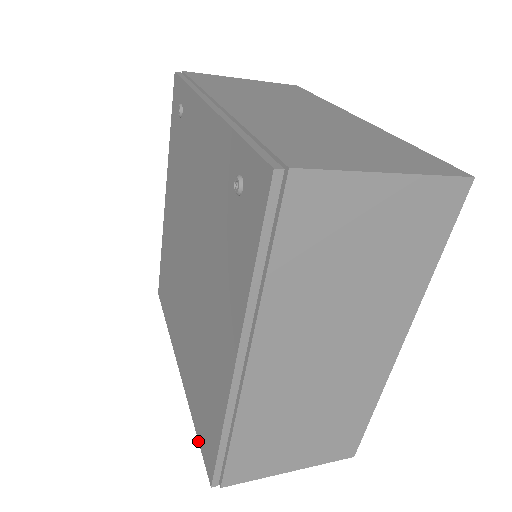
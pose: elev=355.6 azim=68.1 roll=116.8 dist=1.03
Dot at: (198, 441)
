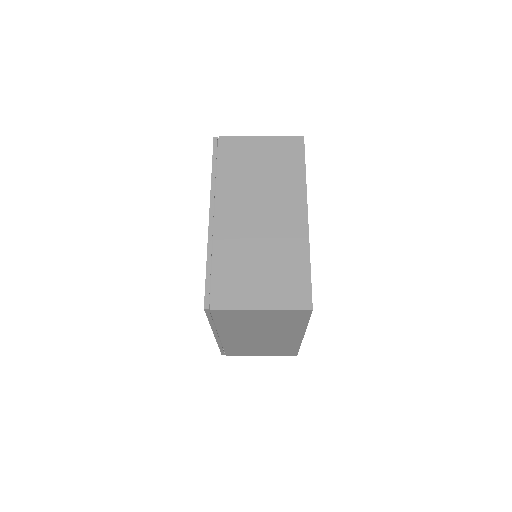
Dot at: occluded
